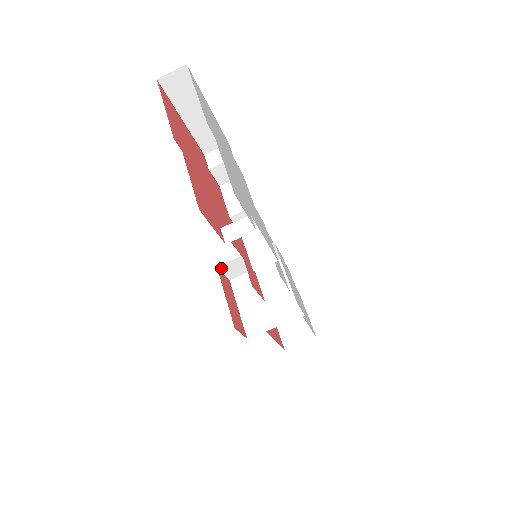
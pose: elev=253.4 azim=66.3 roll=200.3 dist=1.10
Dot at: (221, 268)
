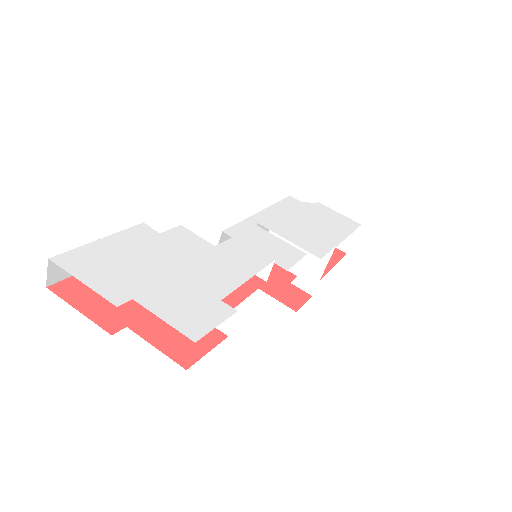
Dot at: occluded
